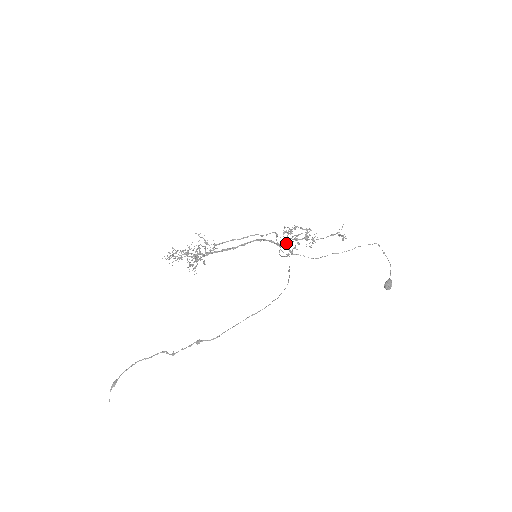
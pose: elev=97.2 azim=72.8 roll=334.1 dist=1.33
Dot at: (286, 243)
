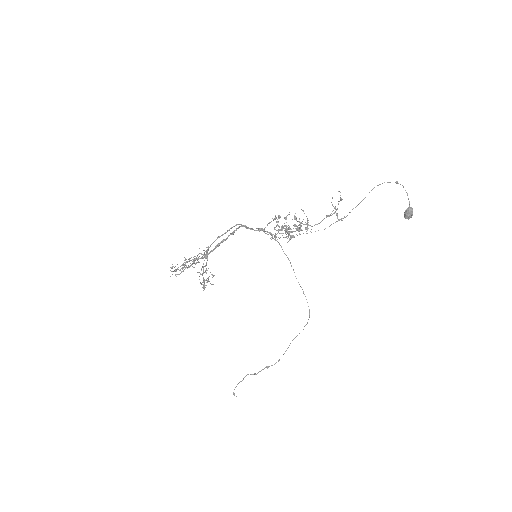
Dot at: occluded
